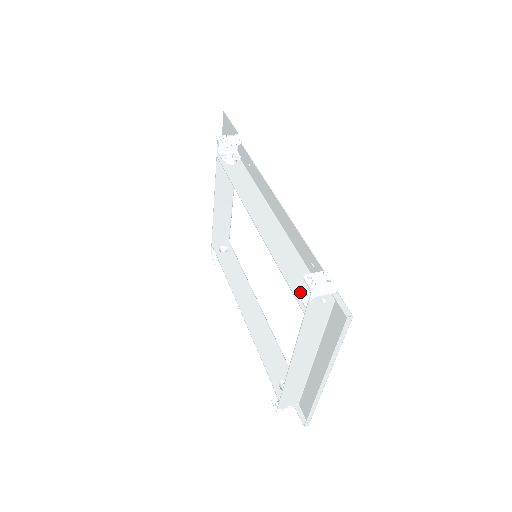
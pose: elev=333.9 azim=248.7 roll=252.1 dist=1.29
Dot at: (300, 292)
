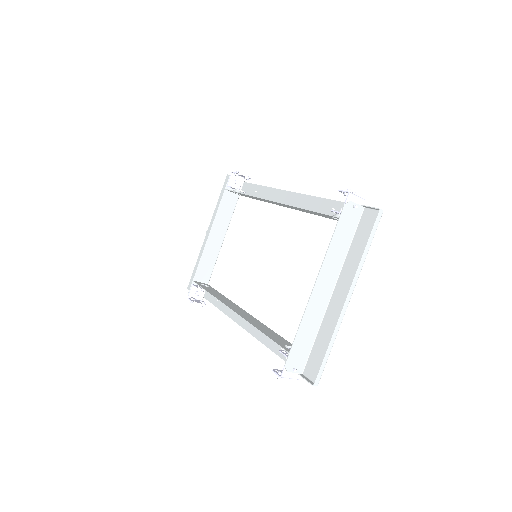
Dot at: (331, 210)
